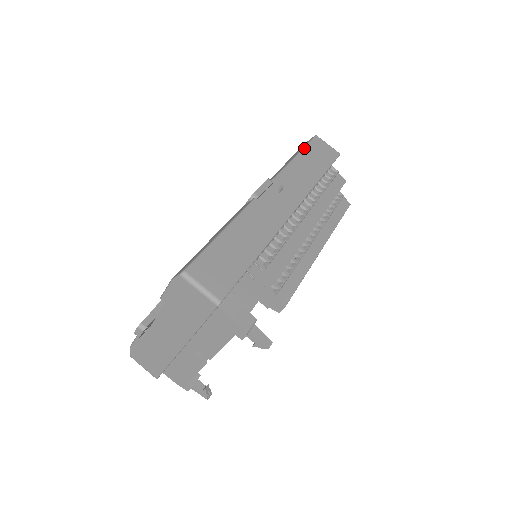
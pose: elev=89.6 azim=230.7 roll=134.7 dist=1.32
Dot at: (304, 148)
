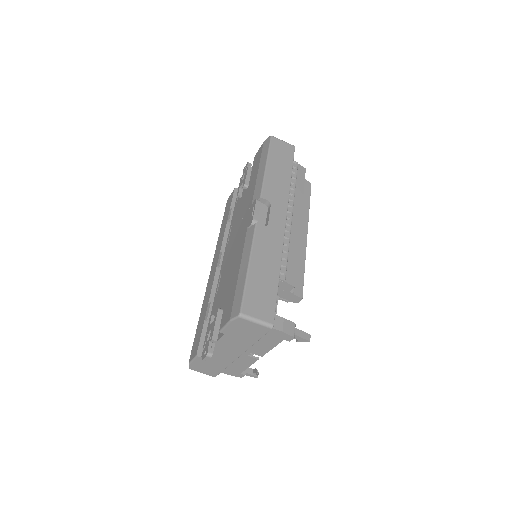
Dot at: (268, 155)
